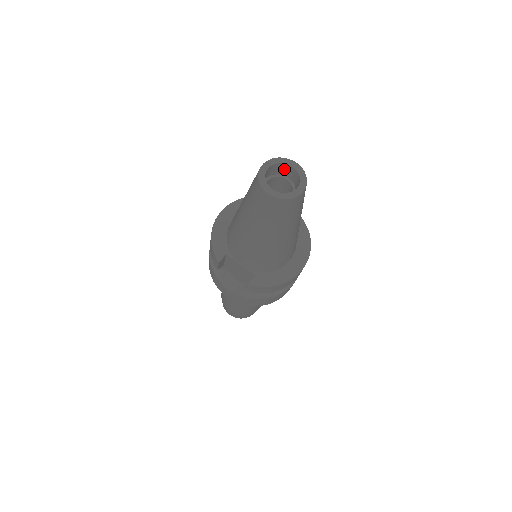
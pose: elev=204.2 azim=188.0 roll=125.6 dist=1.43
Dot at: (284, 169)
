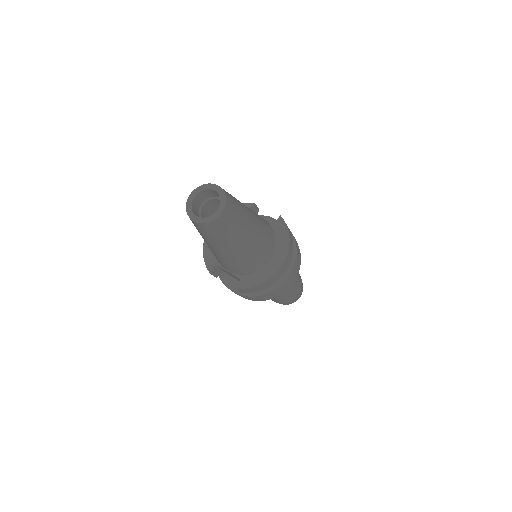
Dot at: (212, 192)
